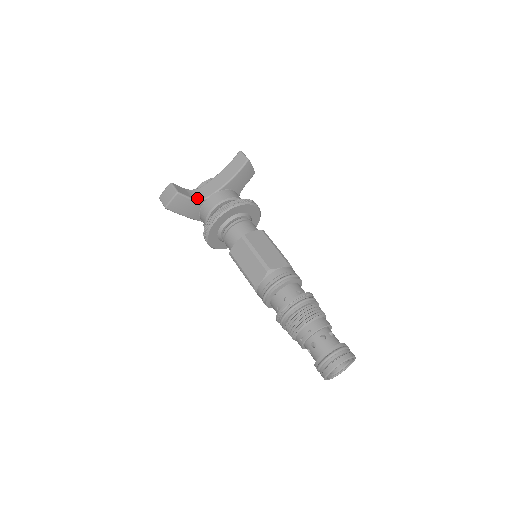
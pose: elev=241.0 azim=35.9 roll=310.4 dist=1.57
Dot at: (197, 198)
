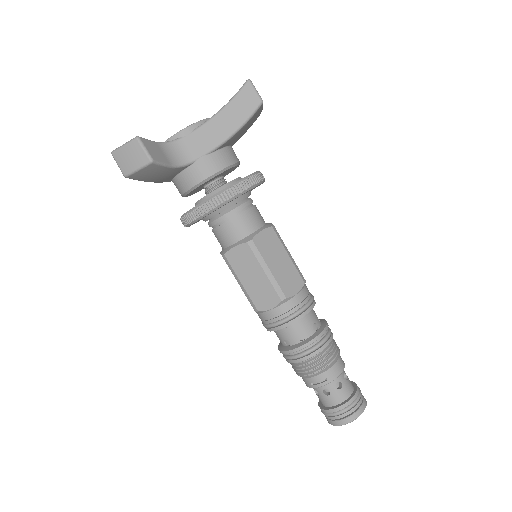
Dot at: (178, 163)
